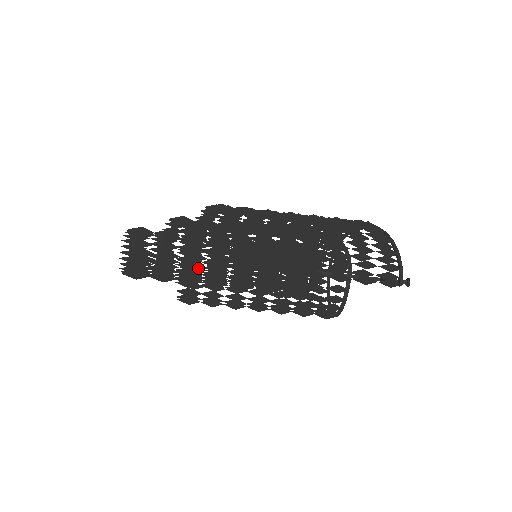
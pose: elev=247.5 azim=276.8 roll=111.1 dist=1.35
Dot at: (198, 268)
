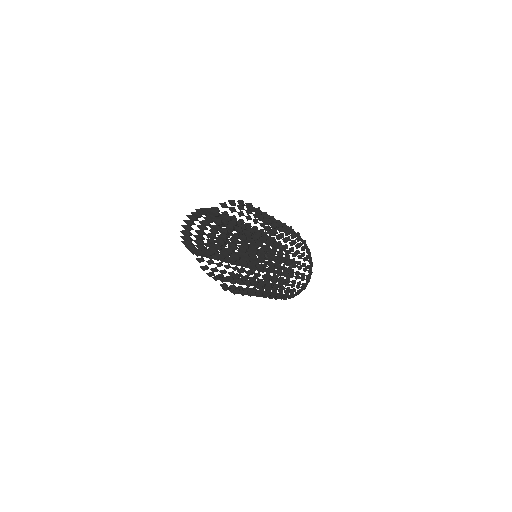
Dot at: occluded
